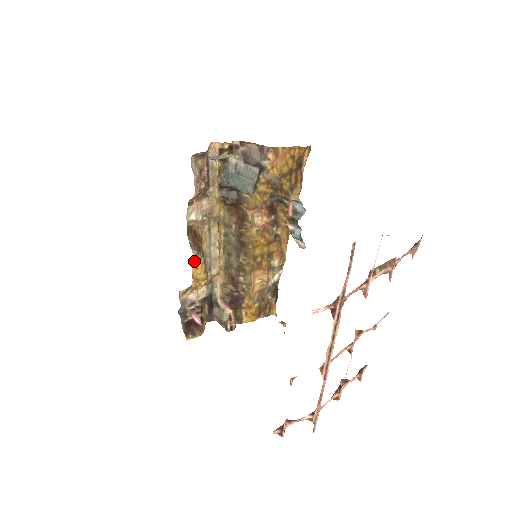
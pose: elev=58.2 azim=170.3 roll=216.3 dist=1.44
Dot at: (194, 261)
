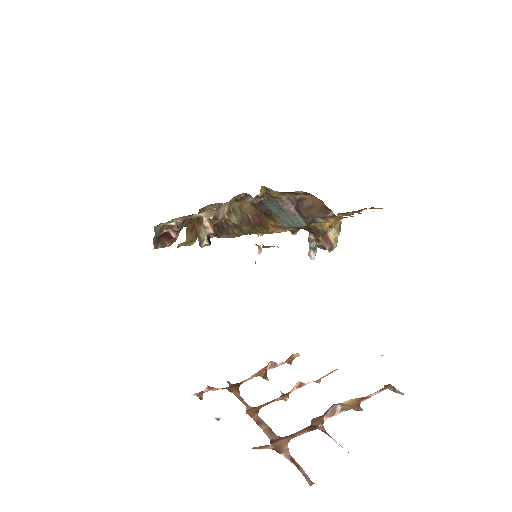
Dot at: (185, 243)
